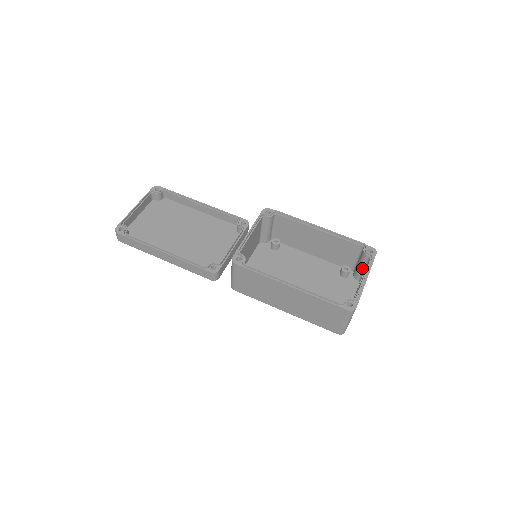
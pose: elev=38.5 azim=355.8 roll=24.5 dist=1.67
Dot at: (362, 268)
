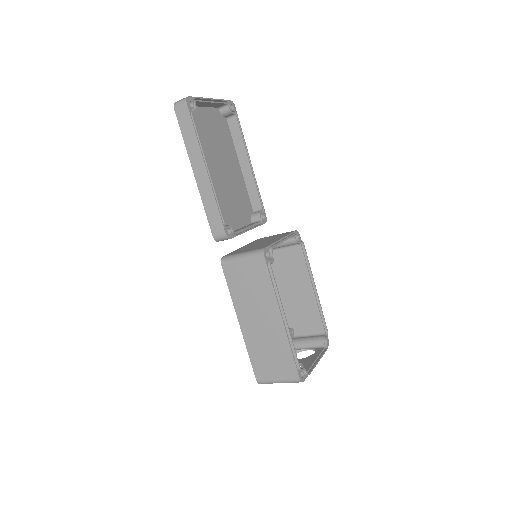
Dot at: (306, 345)
